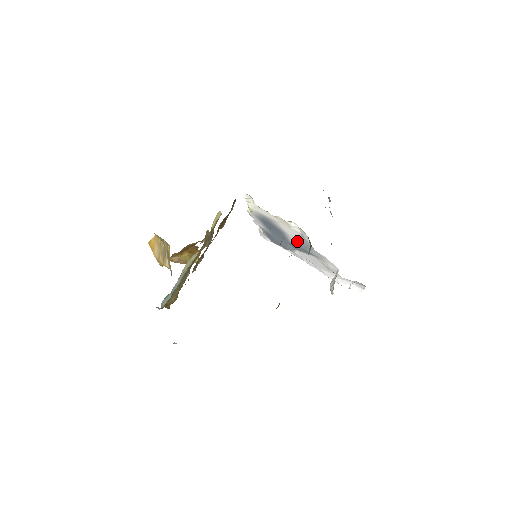
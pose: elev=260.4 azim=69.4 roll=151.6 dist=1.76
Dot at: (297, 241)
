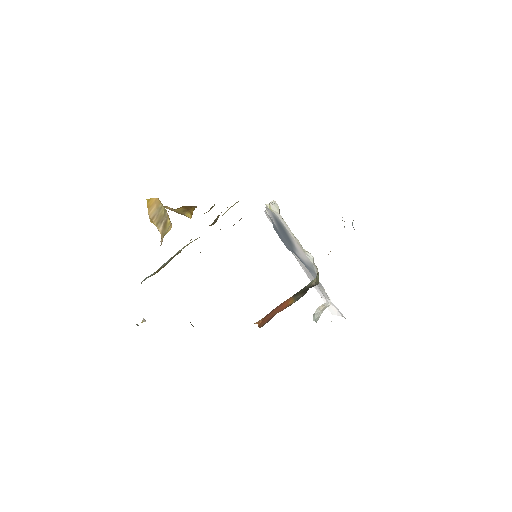
Dot at: (303, 260)
